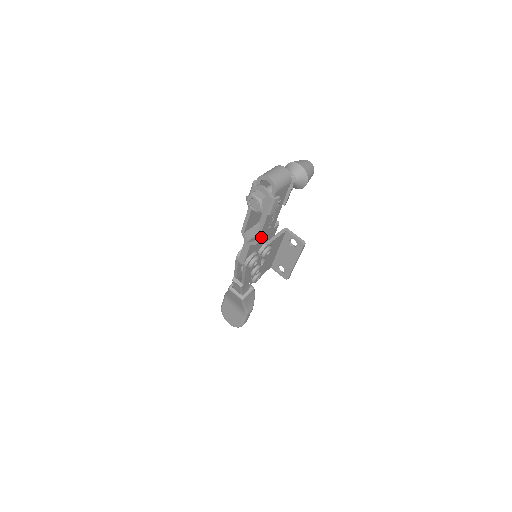
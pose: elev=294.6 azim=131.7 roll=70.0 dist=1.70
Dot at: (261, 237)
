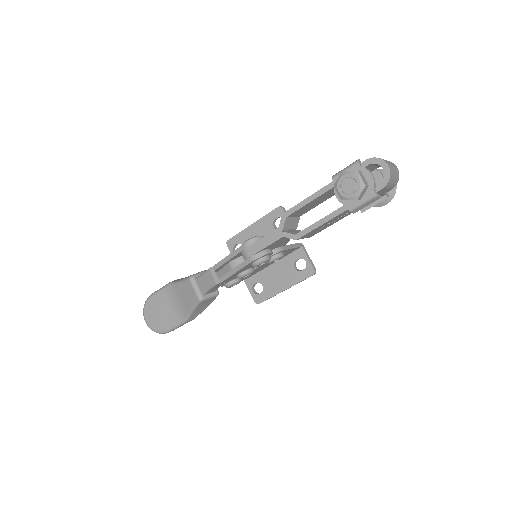
Dot at: (306, 234)
